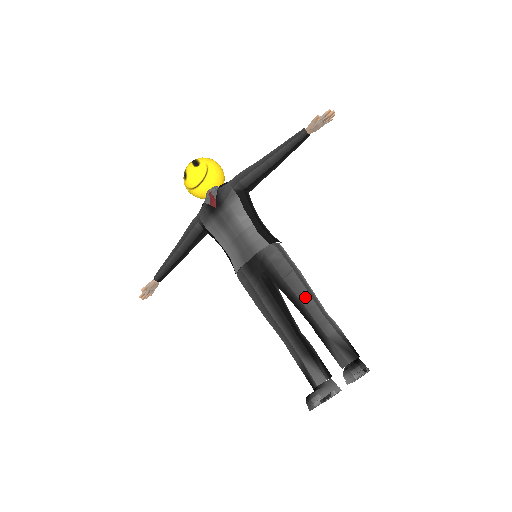
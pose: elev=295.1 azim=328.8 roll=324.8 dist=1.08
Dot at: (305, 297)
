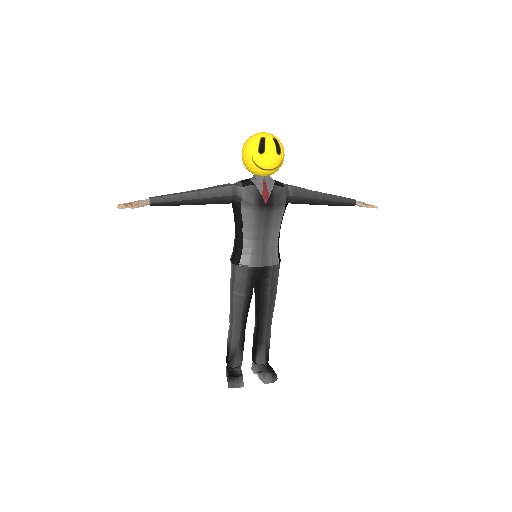
Dot at: (271, 312)
